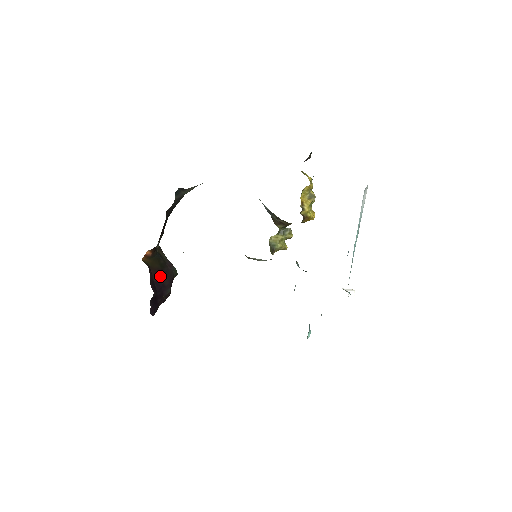
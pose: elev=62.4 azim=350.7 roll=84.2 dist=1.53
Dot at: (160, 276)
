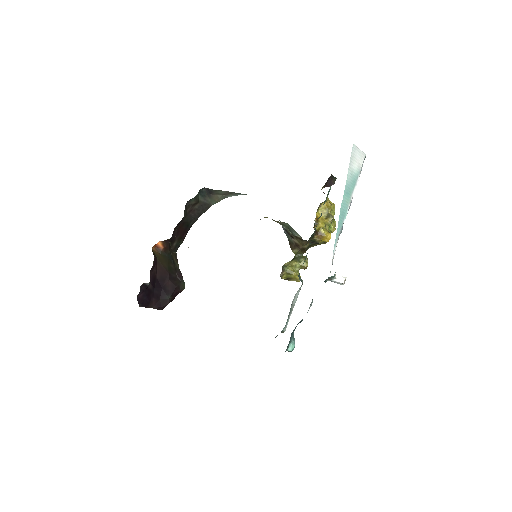
Dot at: (165, 277)
